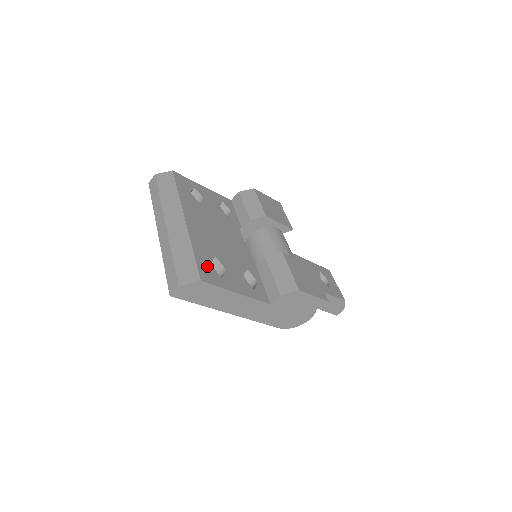
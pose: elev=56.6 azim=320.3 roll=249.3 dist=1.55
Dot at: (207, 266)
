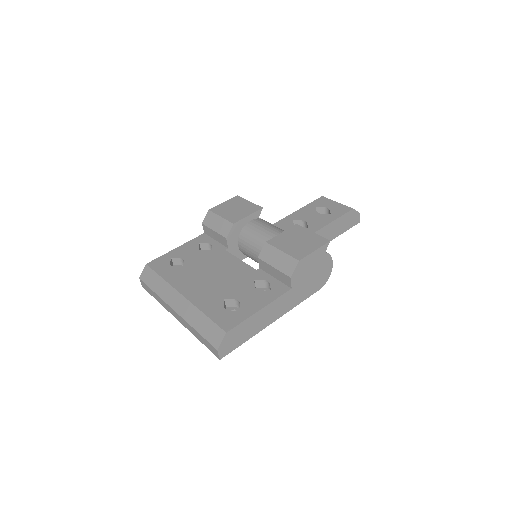
Dot at: (223, 315)
